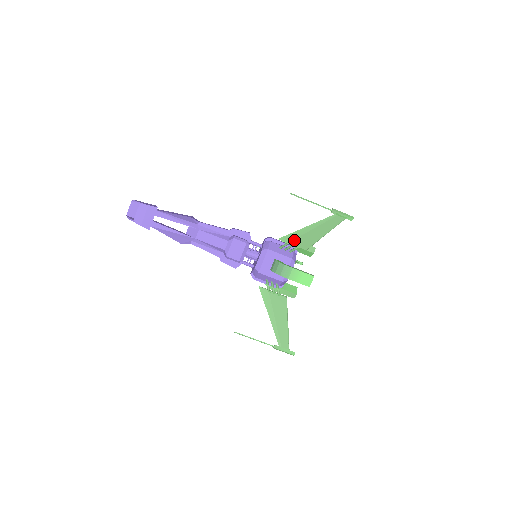
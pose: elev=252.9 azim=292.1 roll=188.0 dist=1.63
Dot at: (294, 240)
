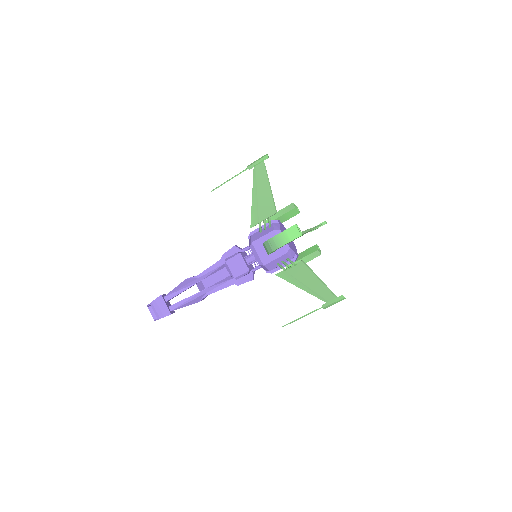
Dot at: (259, 216)
